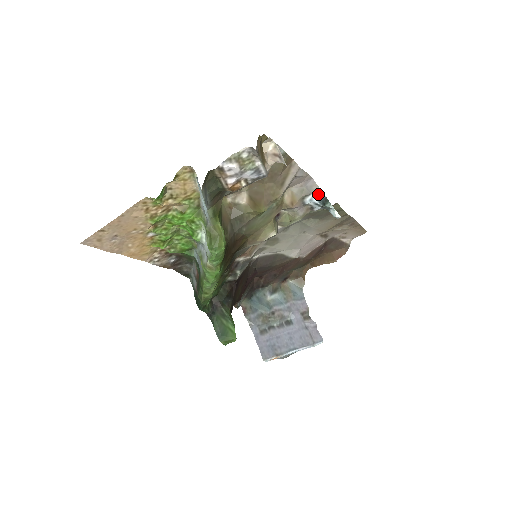
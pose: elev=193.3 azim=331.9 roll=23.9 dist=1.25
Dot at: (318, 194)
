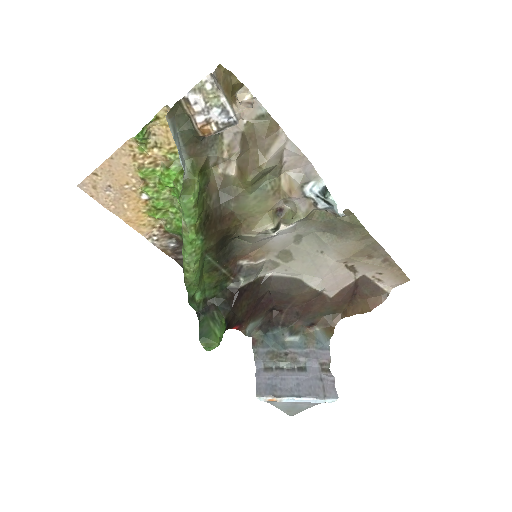
Dot at: (318, 183)
